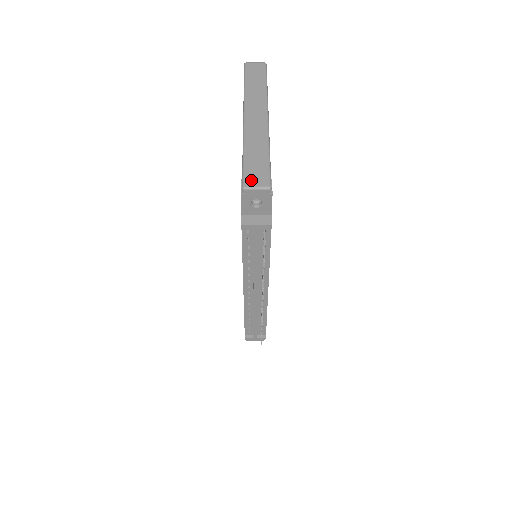
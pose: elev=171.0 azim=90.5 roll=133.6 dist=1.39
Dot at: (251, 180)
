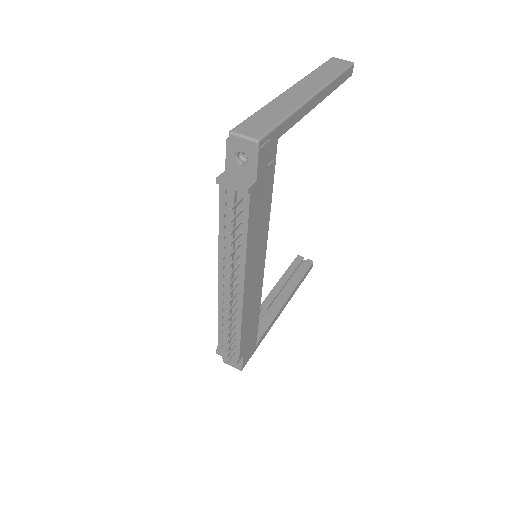
Dot at: (244, 128)
